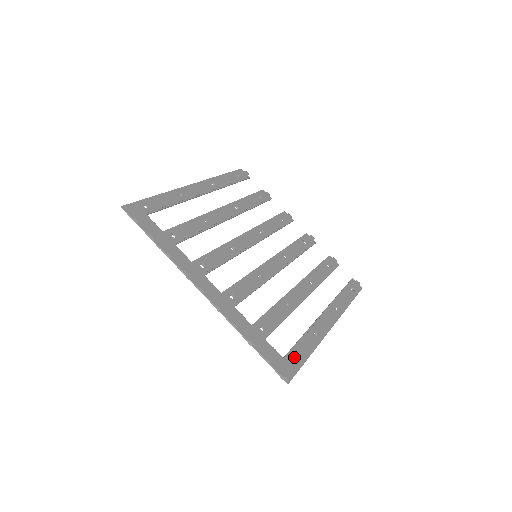
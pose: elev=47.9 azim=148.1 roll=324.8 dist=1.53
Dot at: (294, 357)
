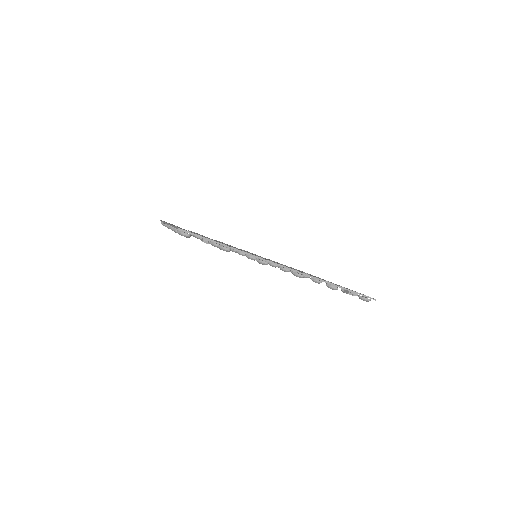
Dot at: occluded
